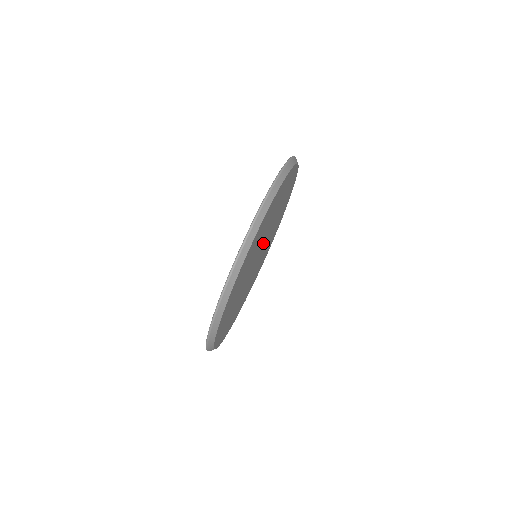
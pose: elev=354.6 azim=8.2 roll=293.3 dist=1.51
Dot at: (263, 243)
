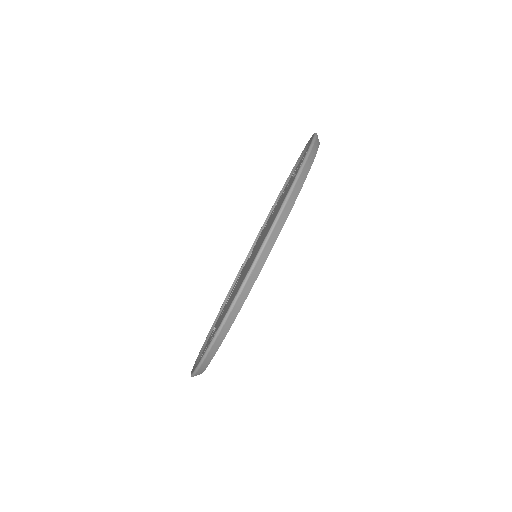
Dot at: occluded
